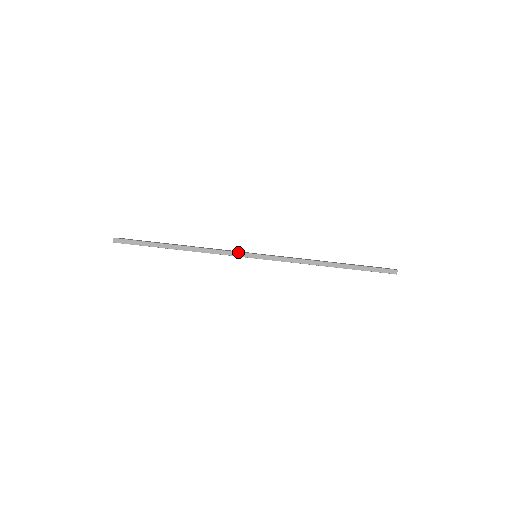
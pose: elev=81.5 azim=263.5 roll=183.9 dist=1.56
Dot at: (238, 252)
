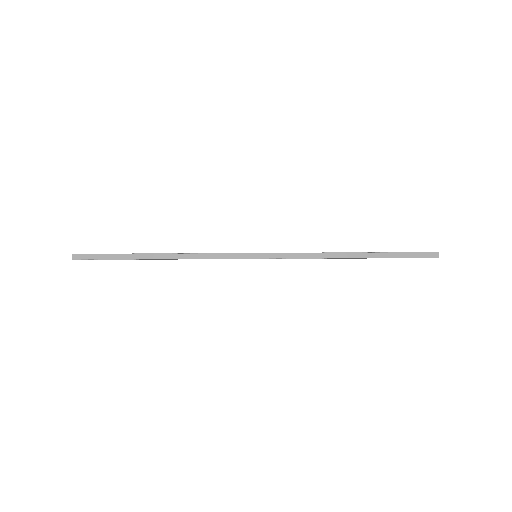
Dot at: (232, 253)
